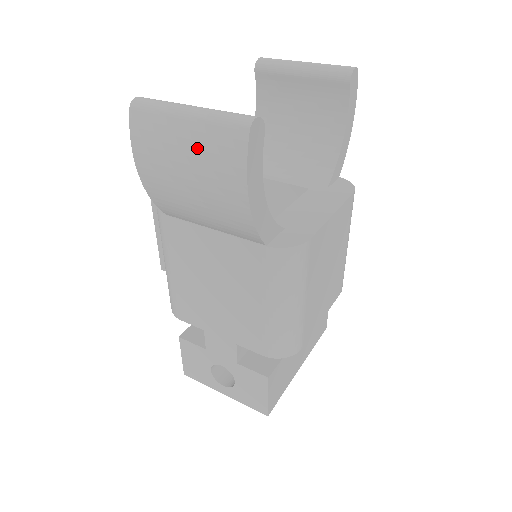
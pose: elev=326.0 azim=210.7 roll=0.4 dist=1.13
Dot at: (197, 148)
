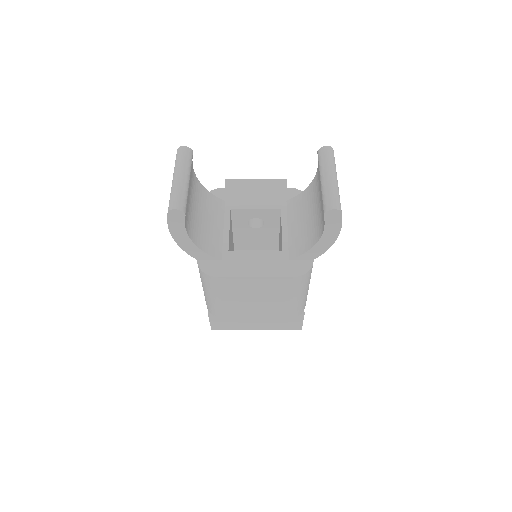
Dot at: occluded
